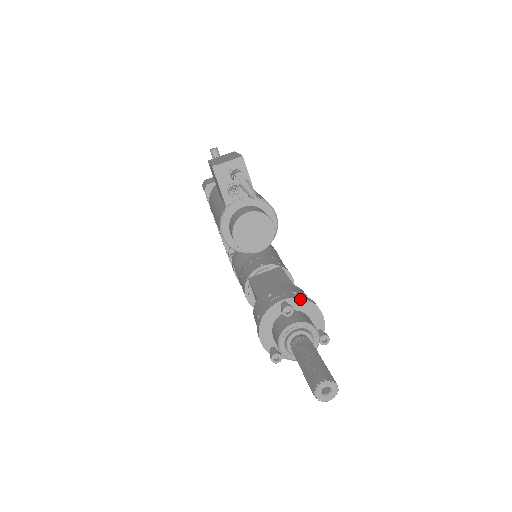
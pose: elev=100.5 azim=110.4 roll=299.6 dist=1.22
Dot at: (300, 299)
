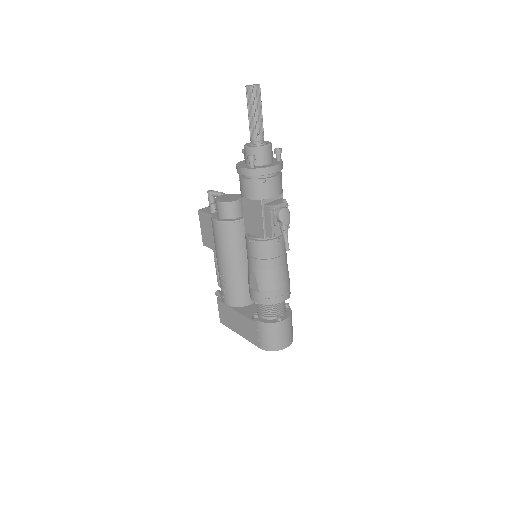
Dot at: occluded
